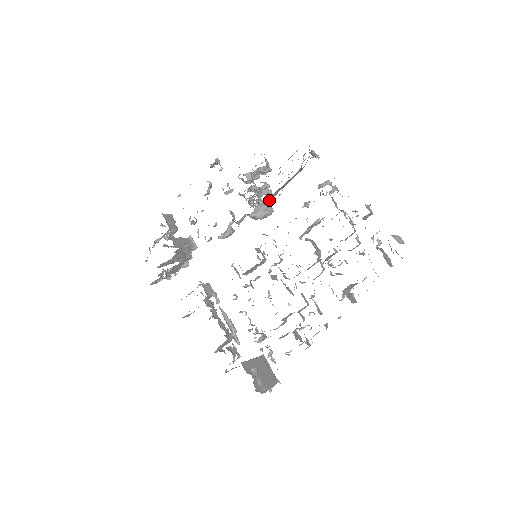
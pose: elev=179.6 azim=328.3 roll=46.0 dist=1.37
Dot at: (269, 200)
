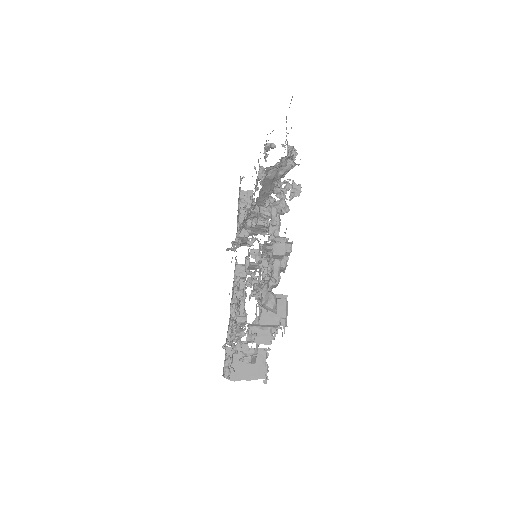
Dot at: (263, 203)
